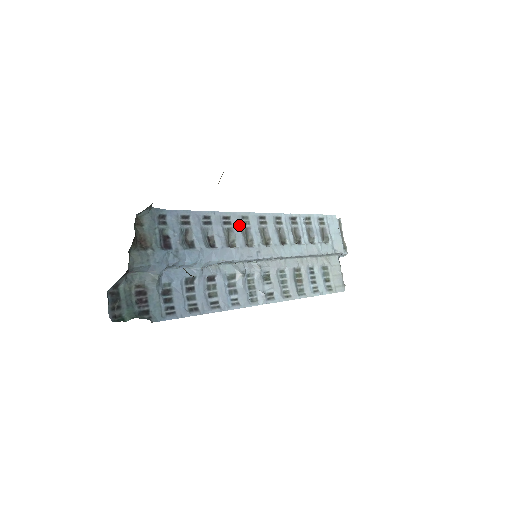
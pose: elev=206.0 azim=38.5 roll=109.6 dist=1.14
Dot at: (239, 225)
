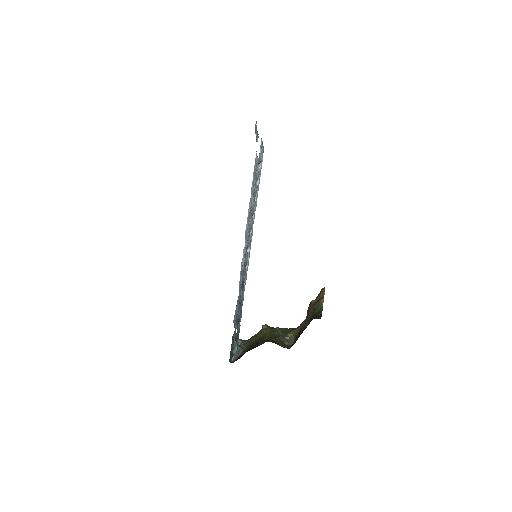
Dot at: (246, 255)
